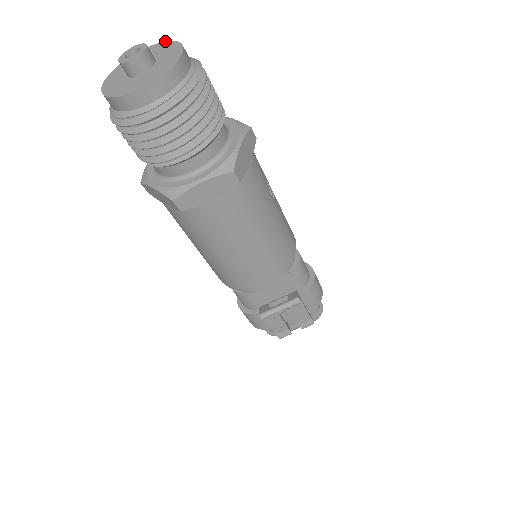
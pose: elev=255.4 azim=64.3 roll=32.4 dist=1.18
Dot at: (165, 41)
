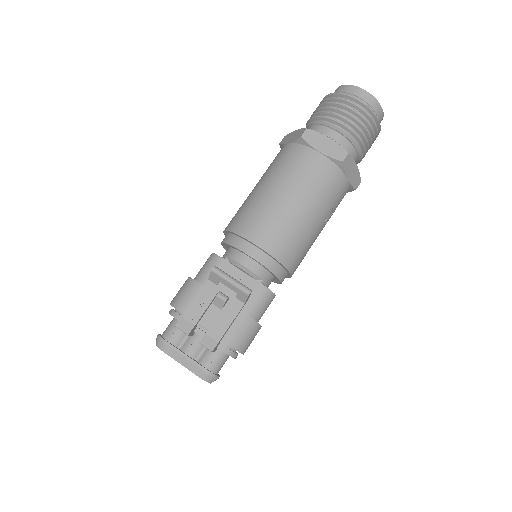
Dot at: occluded
